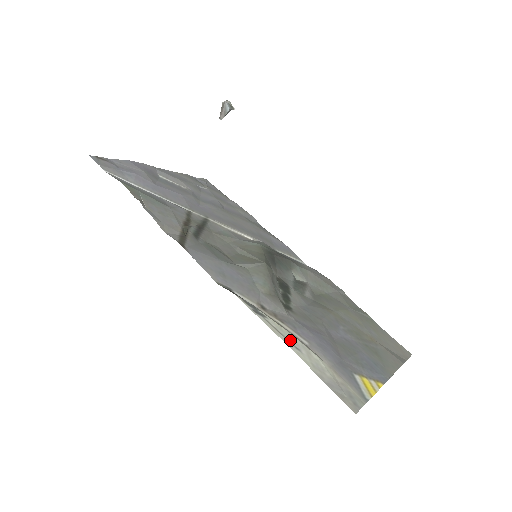
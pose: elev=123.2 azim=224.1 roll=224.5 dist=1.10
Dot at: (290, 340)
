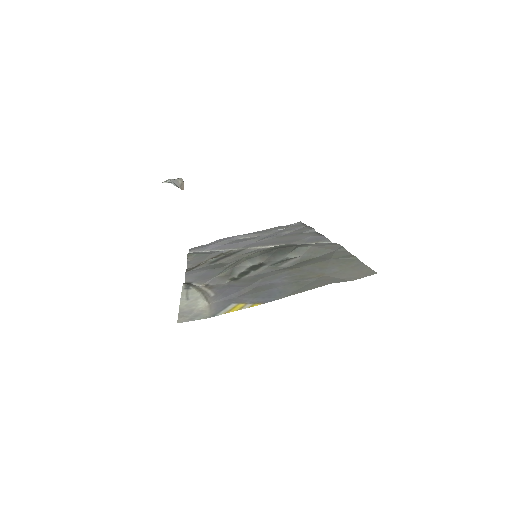
Dot at: (189, 296)
